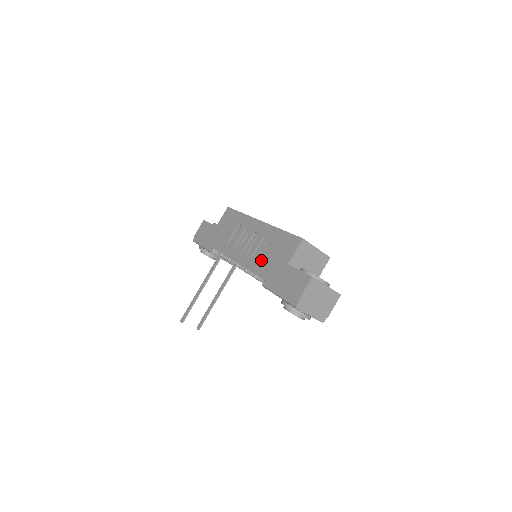
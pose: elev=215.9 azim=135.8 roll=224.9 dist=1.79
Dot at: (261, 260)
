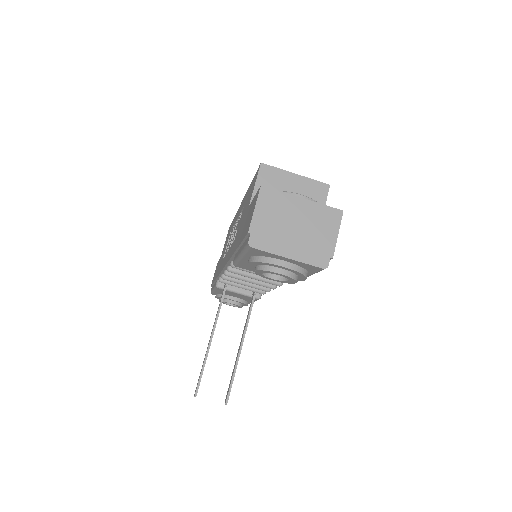
Dot at: occluded
